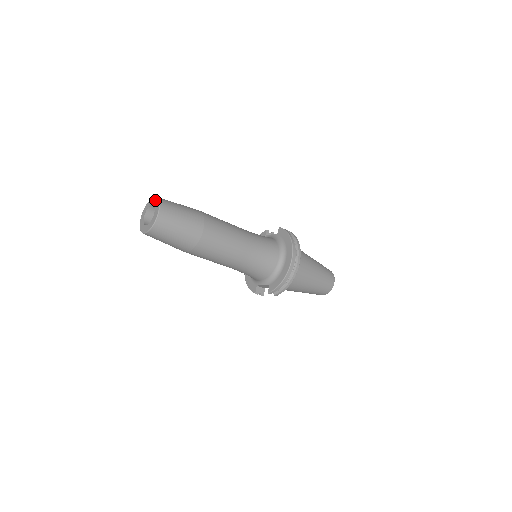
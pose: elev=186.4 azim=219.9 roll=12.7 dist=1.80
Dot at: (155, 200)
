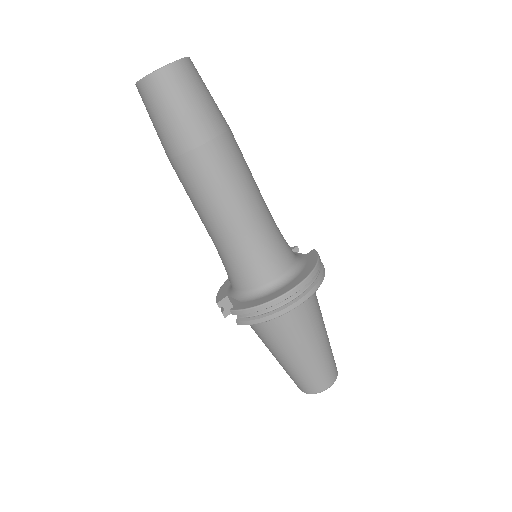
Dot at: occluded
